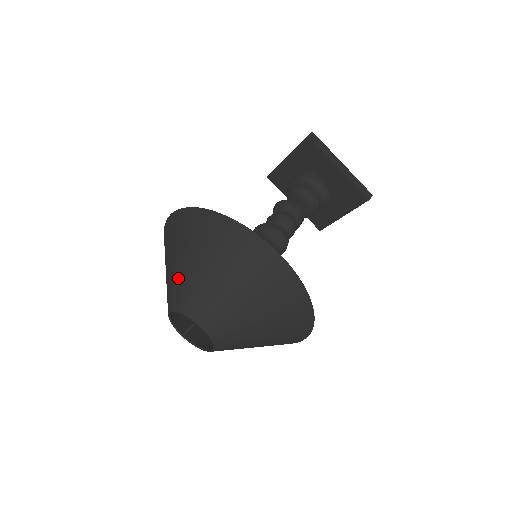
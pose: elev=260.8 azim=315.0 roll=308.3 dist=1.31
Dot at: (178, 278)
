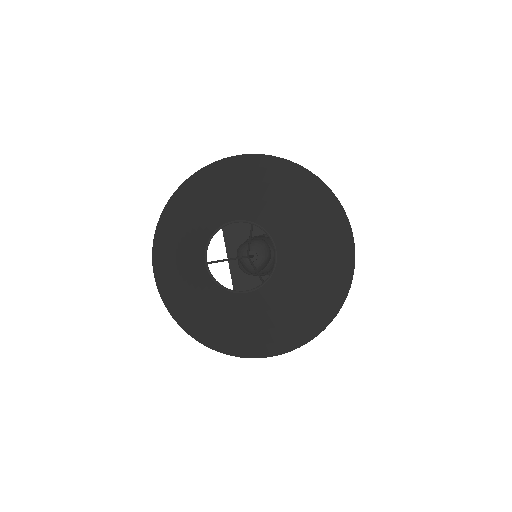
Dot at: (258, 197)
